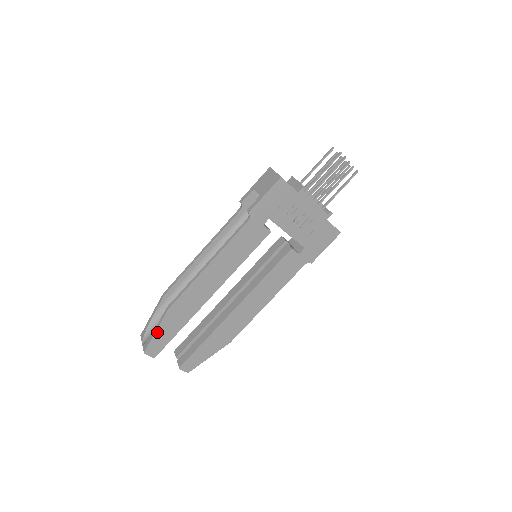
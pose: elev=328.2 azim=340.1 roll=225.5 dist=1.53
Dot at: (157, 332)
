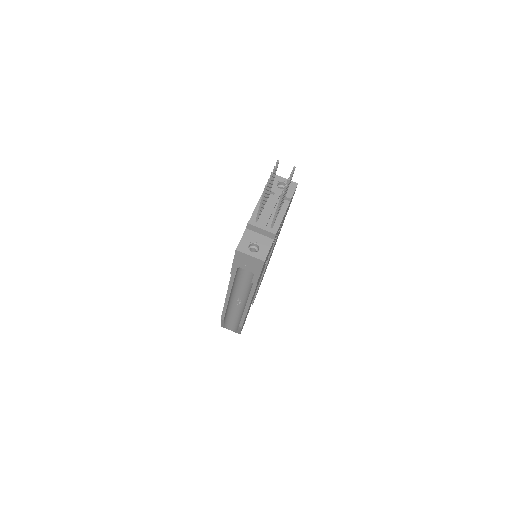
Dot at: occluded
